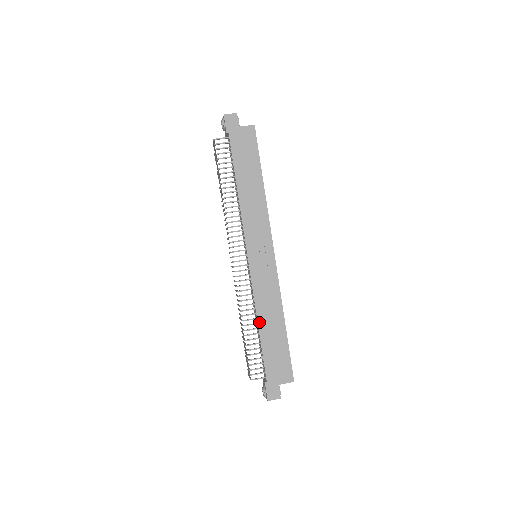
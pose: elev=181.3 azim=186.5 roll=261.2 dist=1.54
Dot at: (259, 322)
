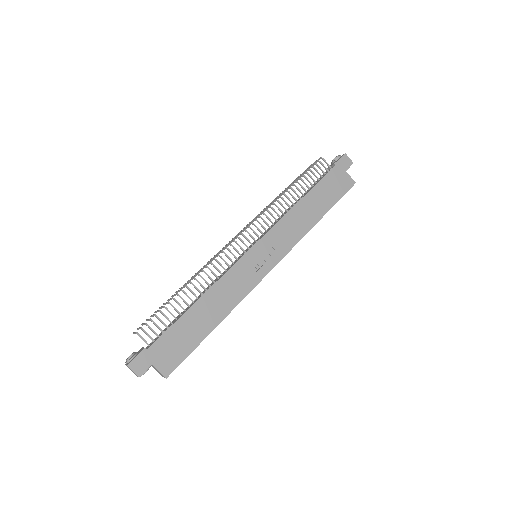
Dot at: (202, 298)
